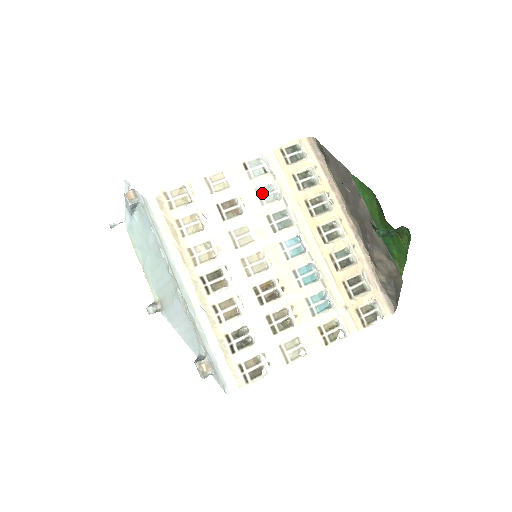
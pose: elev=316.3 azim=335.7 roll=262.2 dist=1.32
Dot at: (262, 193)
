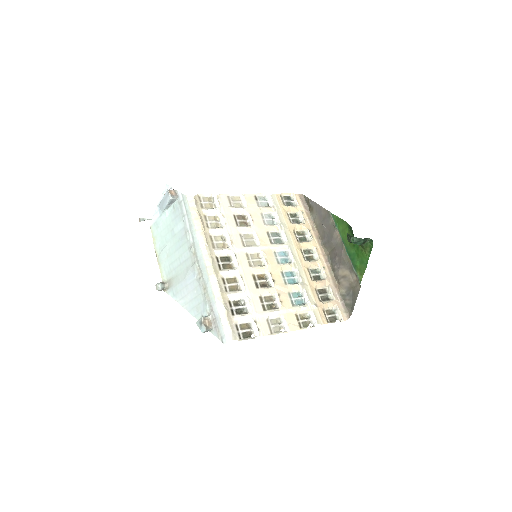
Dot at: (265, 217)
